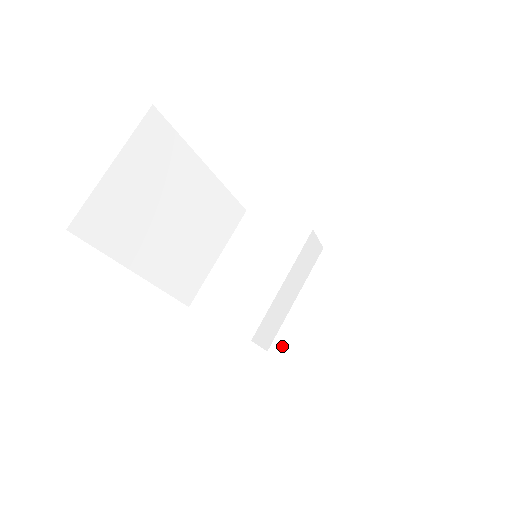
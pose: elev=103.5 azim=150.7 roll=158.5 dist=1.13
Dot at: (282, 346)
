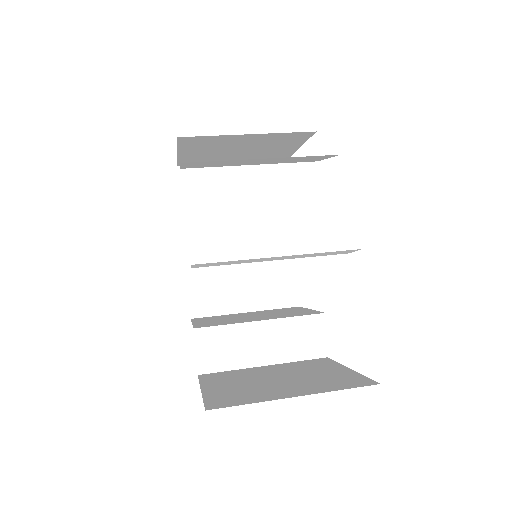
Dot at: (211, 376)
